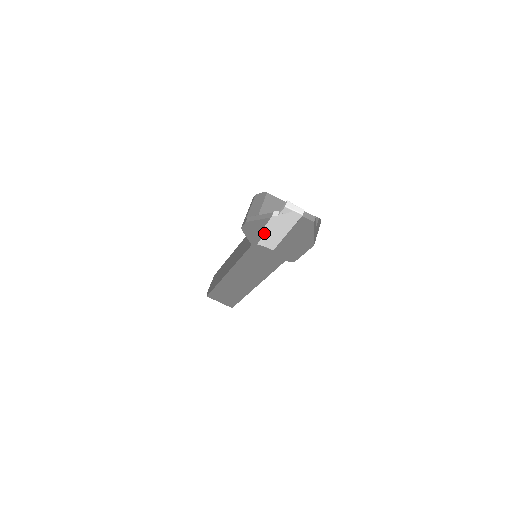
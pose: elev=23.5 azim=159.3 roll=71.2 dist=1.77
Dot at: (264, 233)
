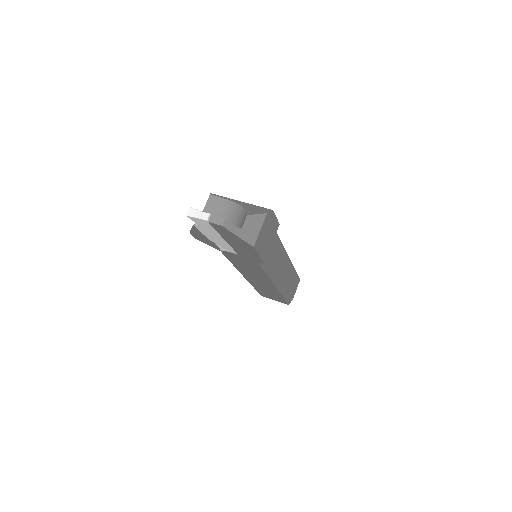
Dot at: (212, 240)
